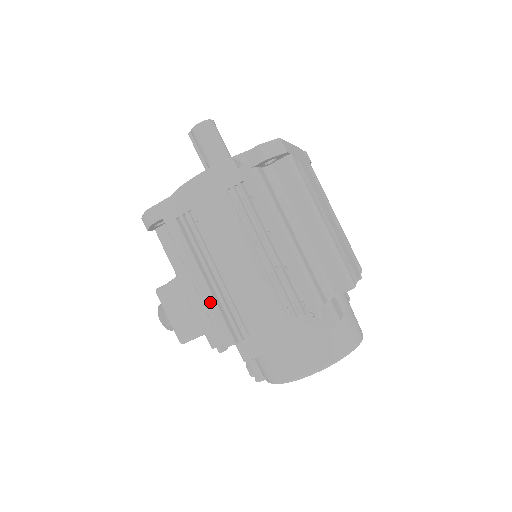
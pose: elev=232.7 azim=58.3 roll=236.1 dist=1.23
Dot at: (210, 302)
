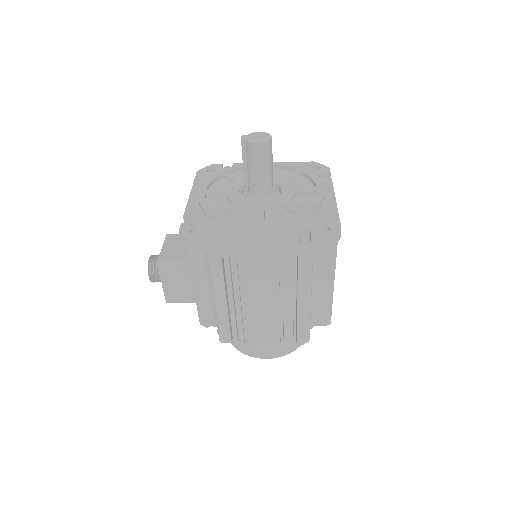
Dot at: (224, 316)
